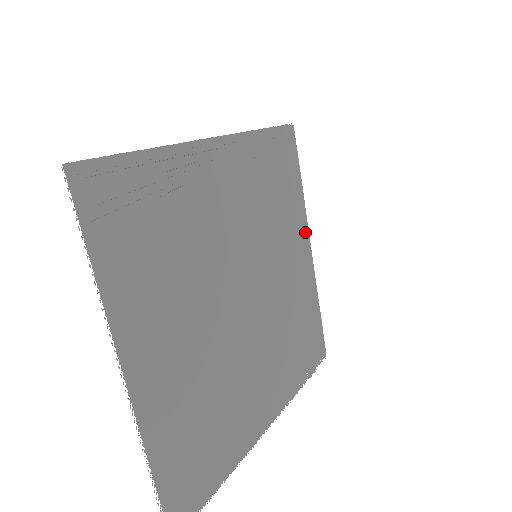
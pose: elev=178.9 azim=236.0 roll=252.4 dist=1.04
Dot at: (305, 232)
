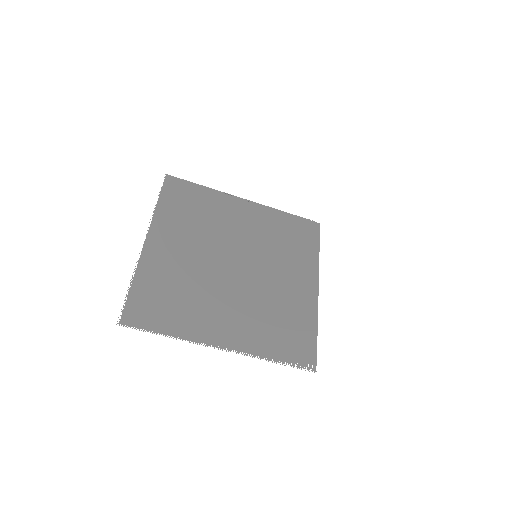
Dot at: occluded
